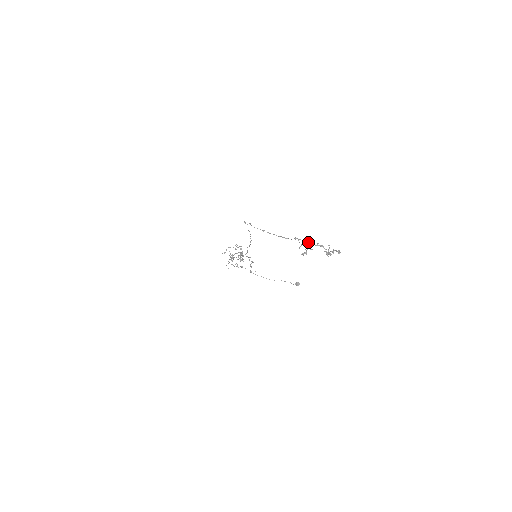
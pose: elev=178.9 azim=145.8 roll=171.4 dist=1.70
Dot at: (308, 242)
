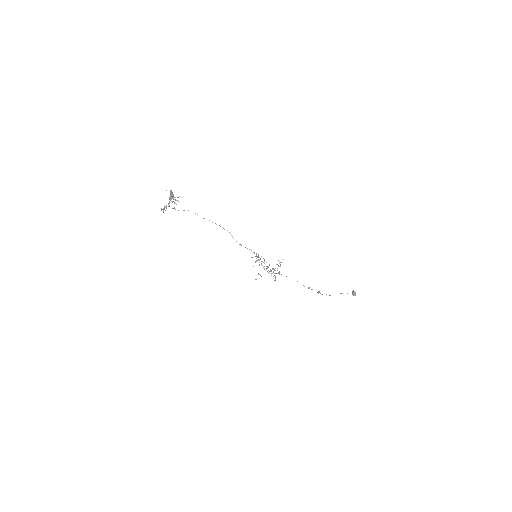
Dot at: occluded
